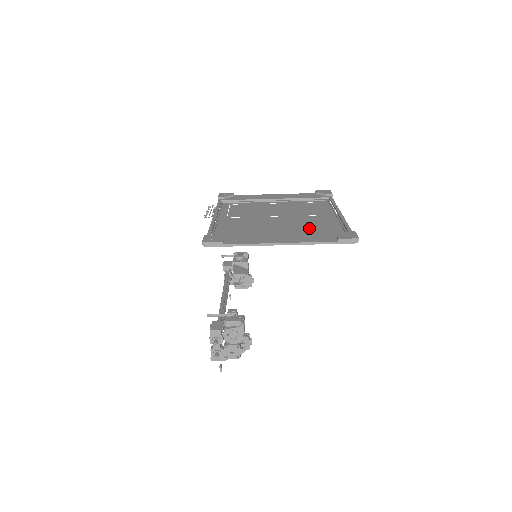
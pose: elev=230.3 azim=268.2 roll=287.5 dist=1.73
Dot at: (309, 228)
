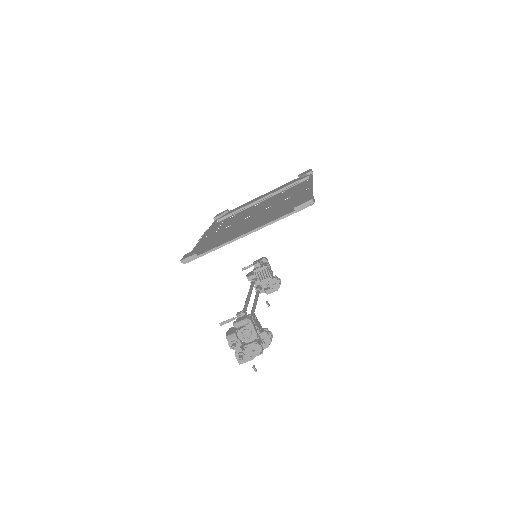
Dot at: (279, 210)
